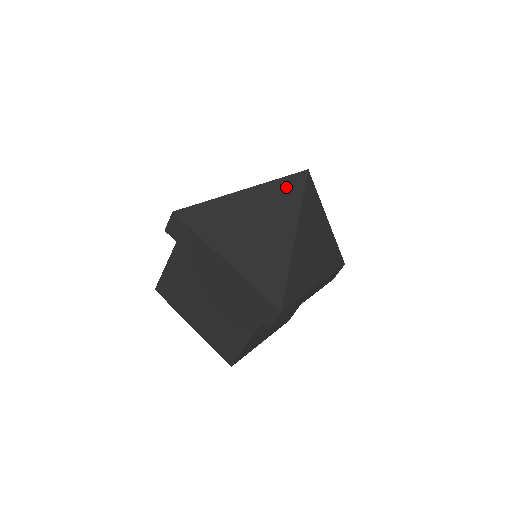
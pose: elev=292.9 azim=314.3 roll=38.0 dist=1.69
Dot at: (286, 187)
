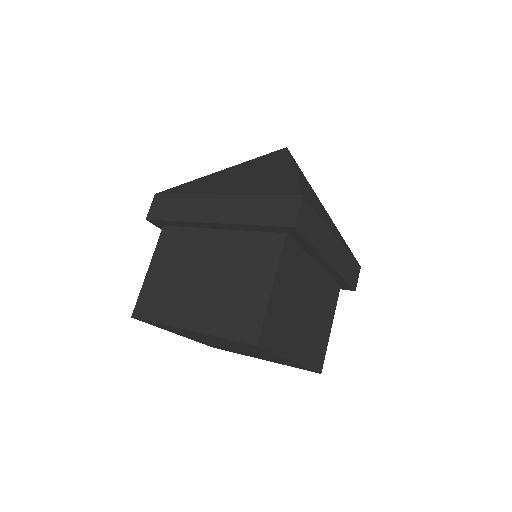
Dot at: (270, 156)
